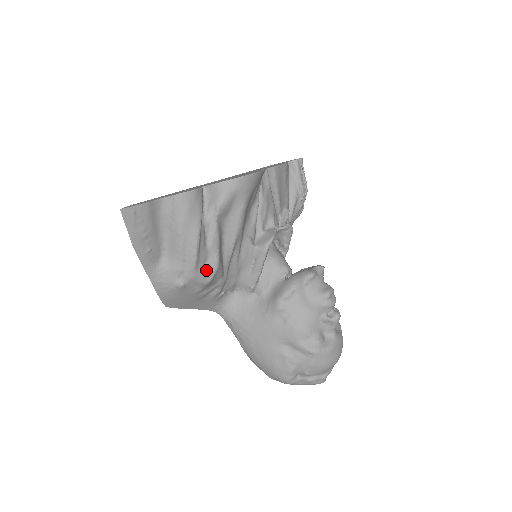
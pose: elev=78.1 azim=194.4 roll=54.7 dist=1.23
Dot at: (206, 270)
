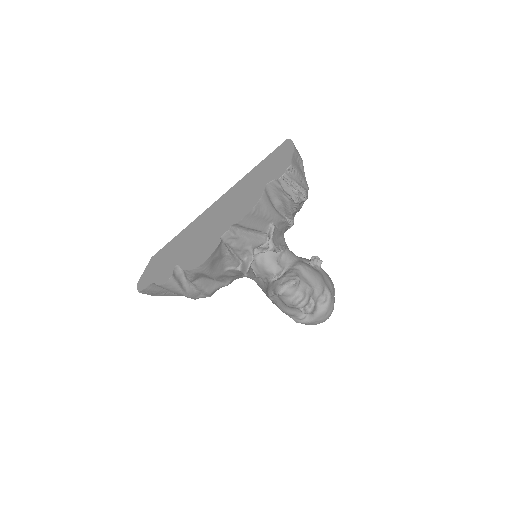
Dot at: (204, 295)
